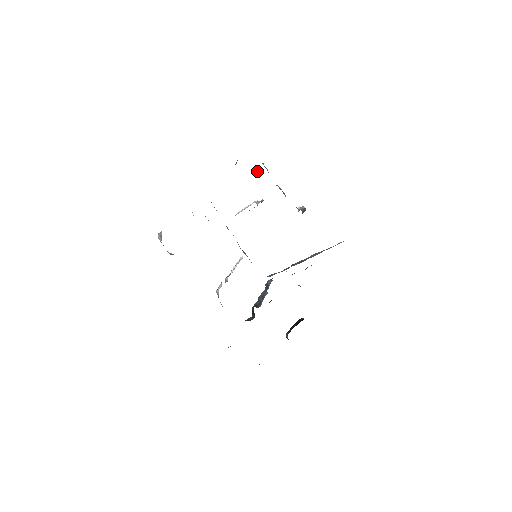
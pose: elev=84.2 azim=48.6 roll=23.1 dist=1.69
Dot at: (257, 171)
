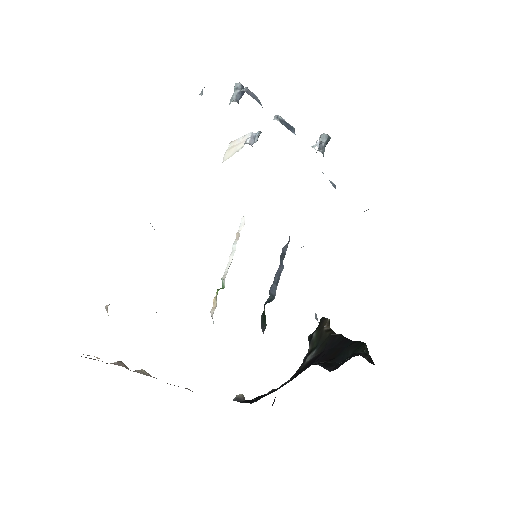
Dot at: (240, 96)
